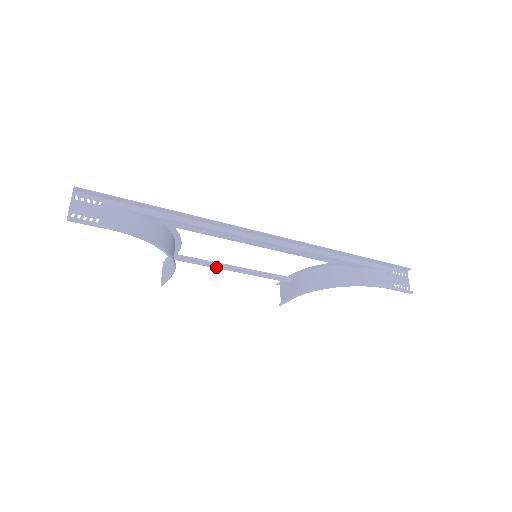
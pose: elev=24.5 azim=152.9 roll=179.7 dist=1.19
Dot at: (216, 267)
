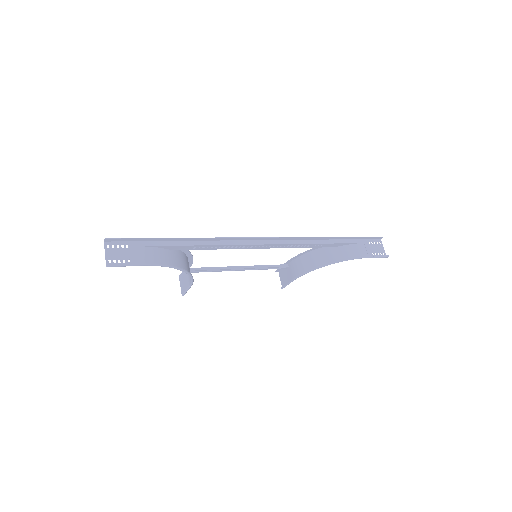
Dot at: (224, 270)
